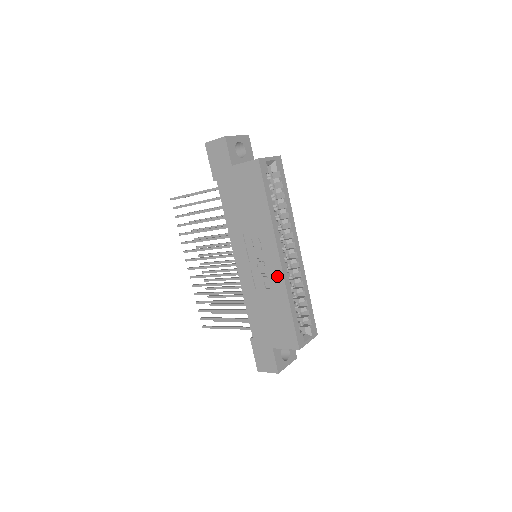
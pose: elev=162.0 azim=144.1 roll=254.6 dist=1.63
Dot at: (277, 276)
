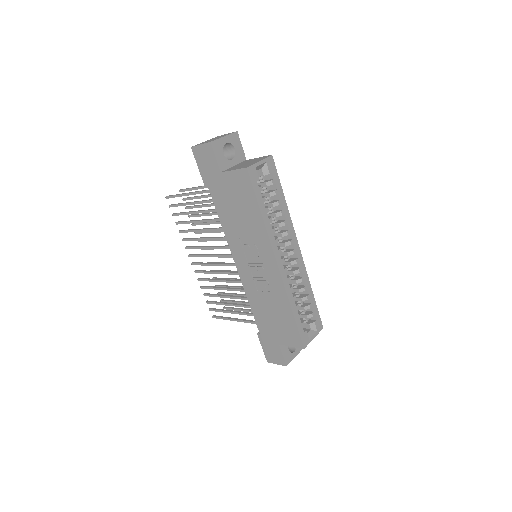
Dot at: (277, 282)
